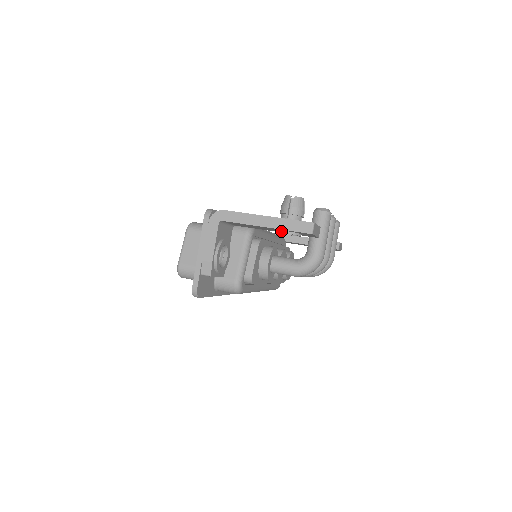
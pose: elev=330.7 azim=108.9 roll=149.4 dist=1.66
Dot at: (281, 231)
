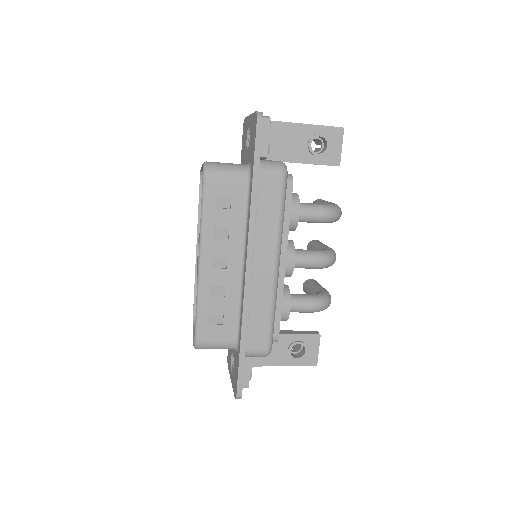
Dot at: (315, 134)
